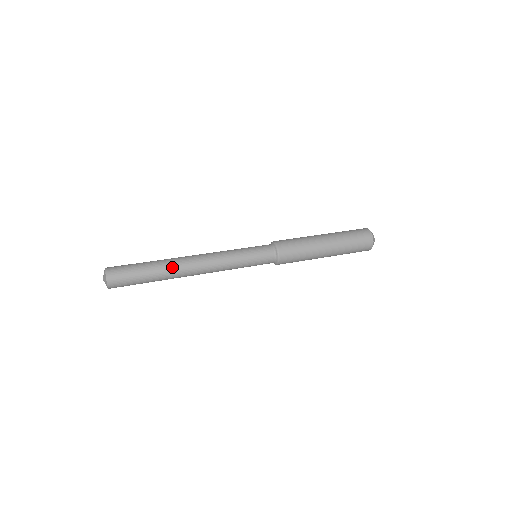
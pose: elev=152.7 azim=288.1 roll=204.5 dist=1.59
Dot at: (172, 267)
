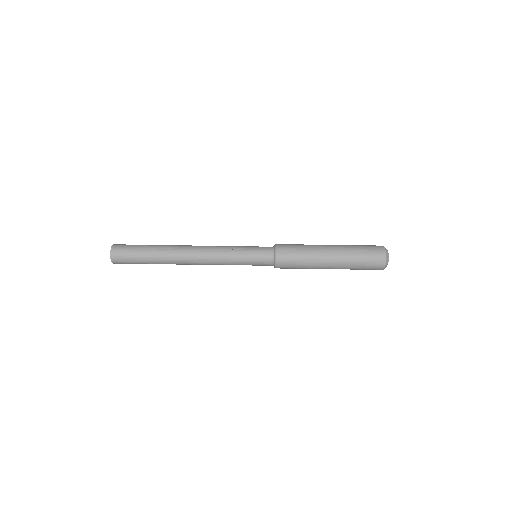
Dot at: occluded
